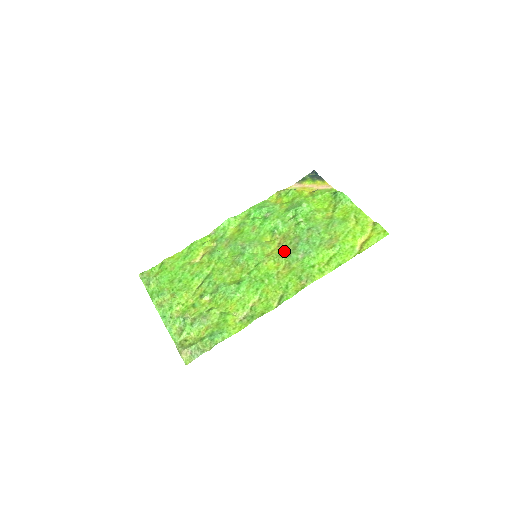
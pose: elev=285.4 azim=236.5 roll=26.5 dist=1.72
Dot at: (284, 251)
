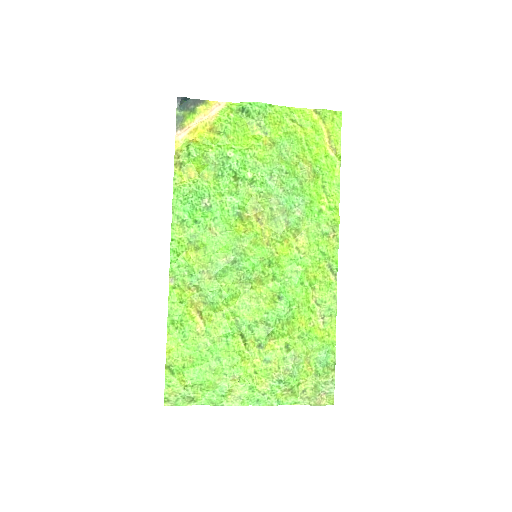
Dot at: (276, 223)
